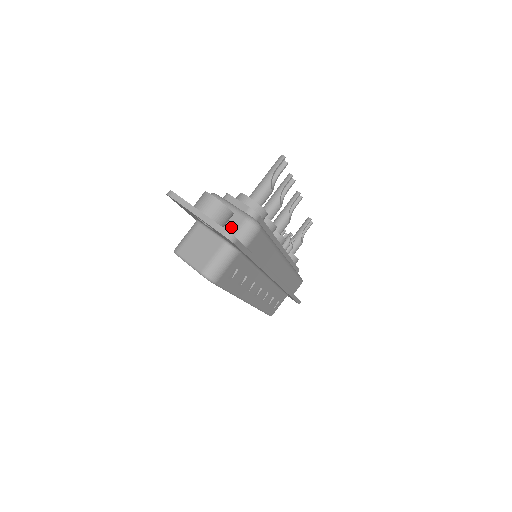
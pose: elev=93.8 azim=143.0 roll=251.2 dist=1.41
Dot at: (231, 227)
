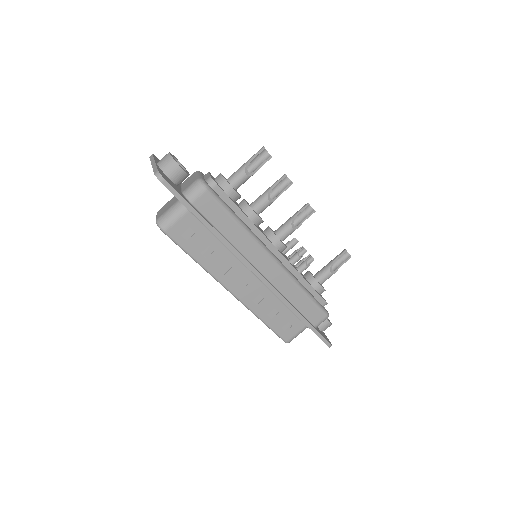
Dot at: (187, 186)
